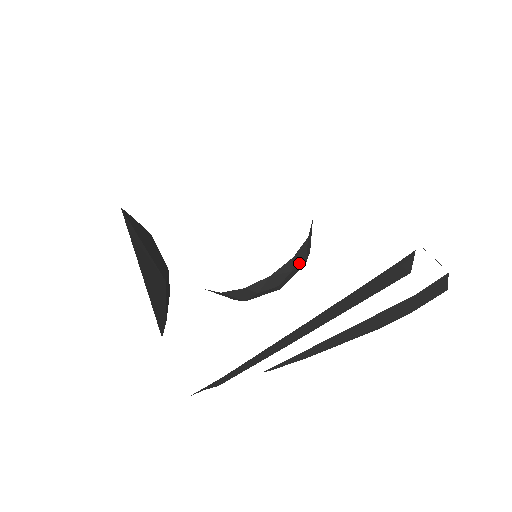
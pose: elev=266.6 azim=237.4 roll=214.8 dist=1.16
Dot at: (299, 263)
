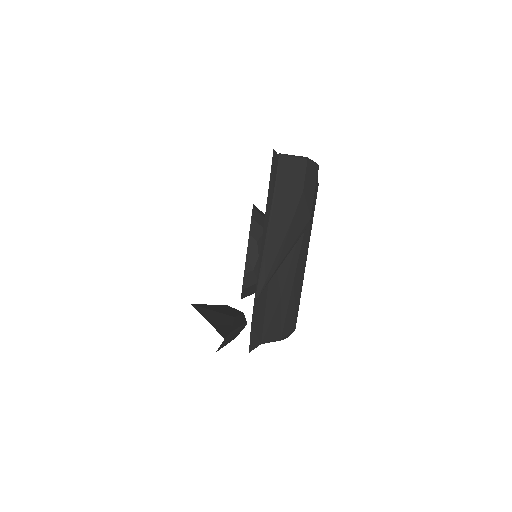
Dot at: (259, 234)
